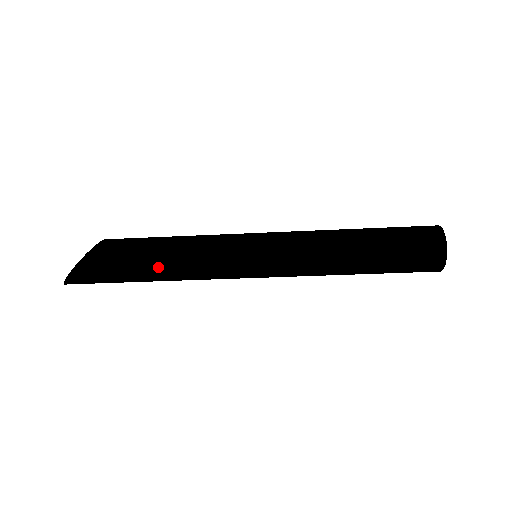
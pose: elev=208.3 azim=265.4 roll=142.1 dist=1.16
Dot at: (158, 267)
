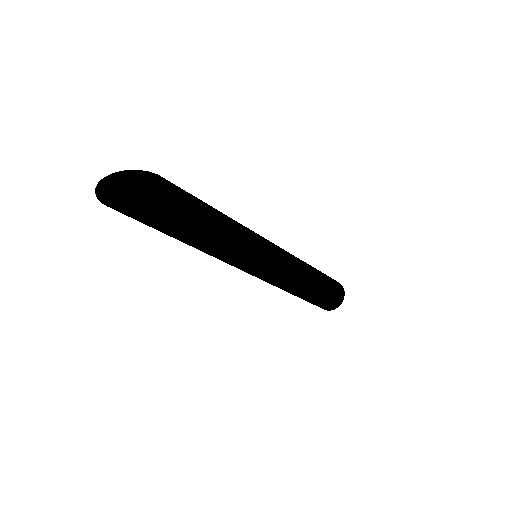
Dot at: (198, 246)
